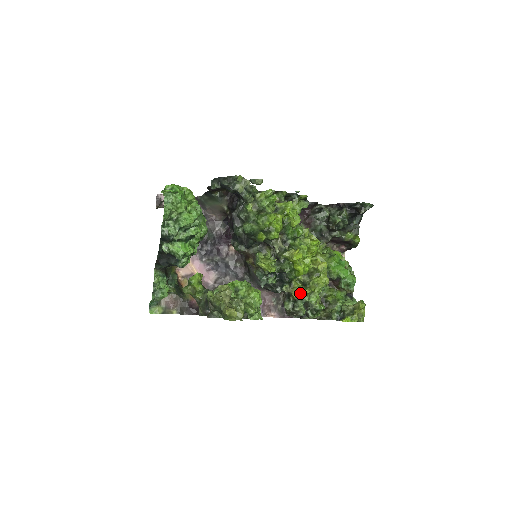
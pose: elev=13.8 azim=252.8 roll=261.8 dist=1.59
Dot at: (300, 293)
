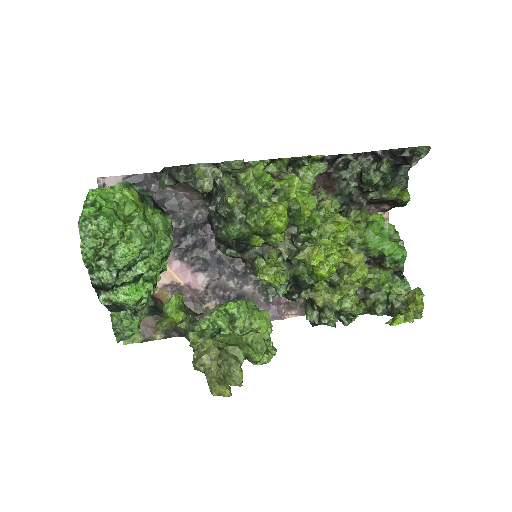
Dot at: (327, 300)
